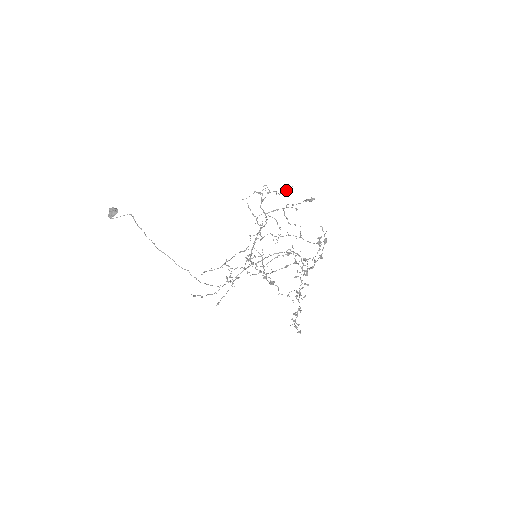
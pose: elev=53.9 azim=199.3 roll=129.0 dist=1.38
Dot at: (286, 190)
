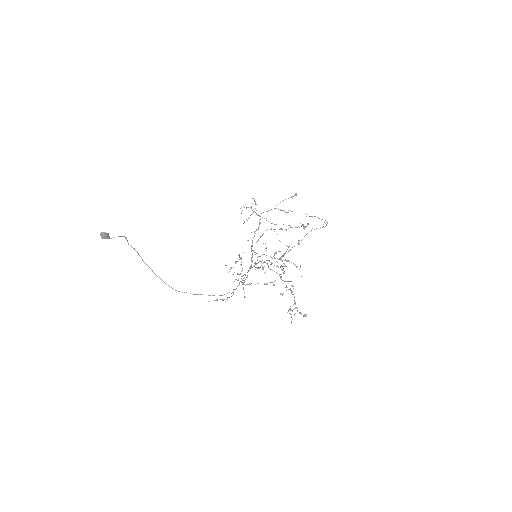
Dot at: occluded
